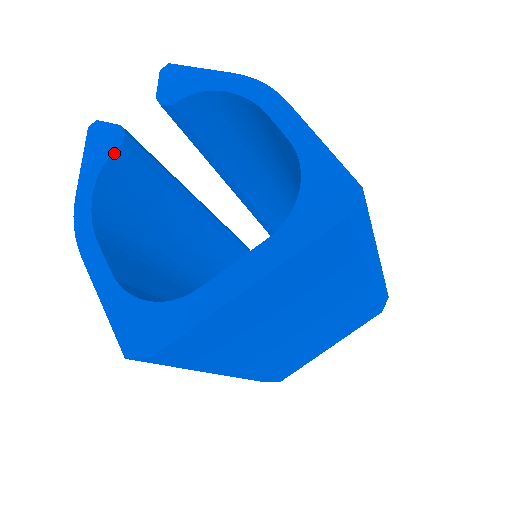
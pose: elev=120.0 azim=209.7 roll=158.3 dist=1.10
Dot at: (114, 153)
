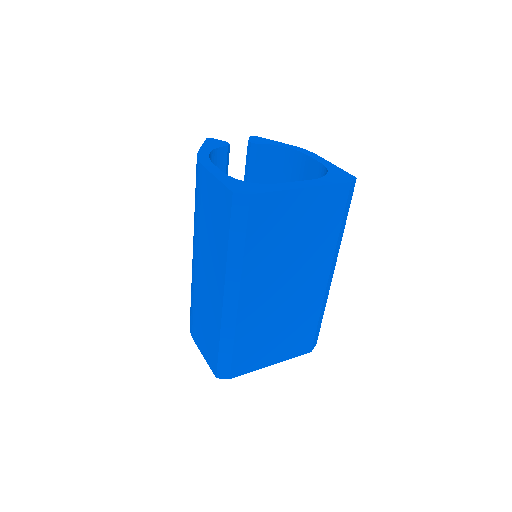
Dot at: (222, 147)
